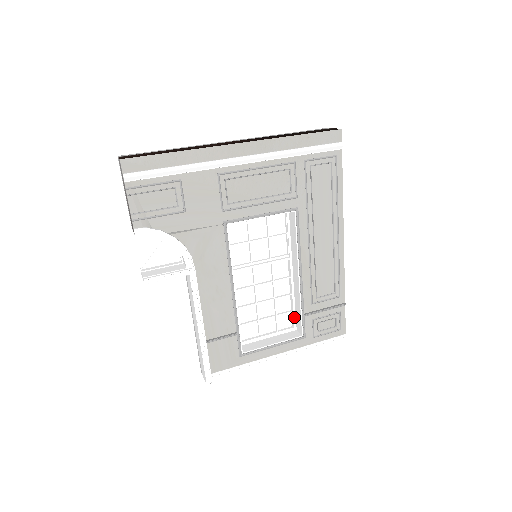
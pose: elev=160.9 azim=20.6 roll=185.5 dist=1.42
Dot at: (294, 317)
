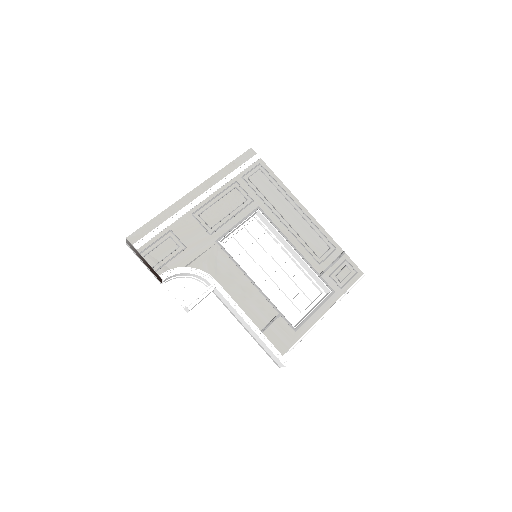
Dot at: (317, 285)
